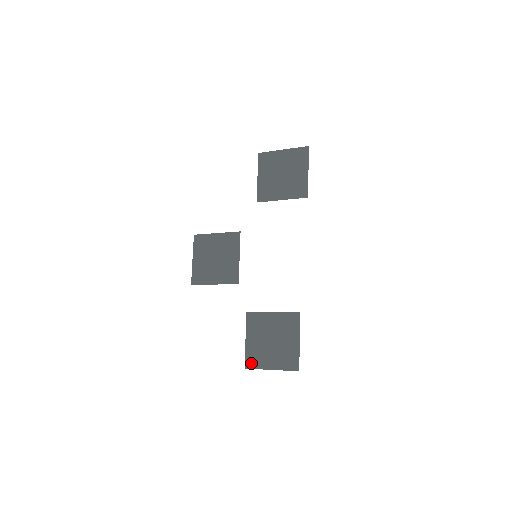
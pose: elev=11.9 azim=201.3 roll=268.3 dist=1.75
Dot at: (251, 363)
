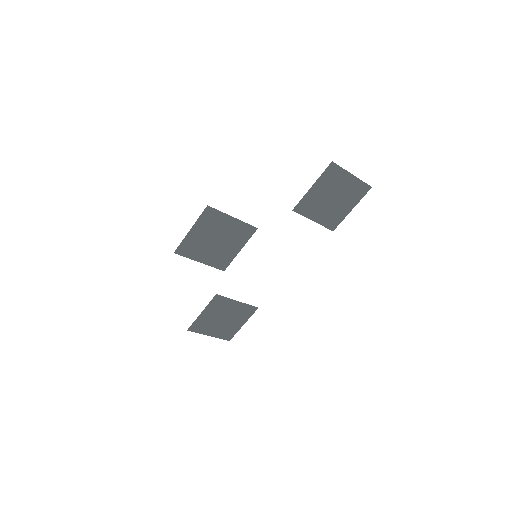
Dot at: (195, 328)
